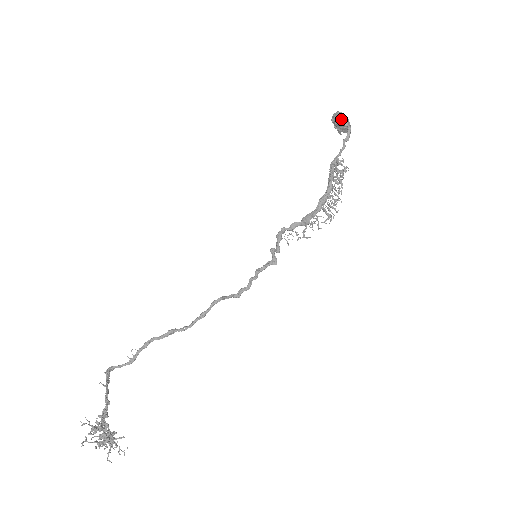
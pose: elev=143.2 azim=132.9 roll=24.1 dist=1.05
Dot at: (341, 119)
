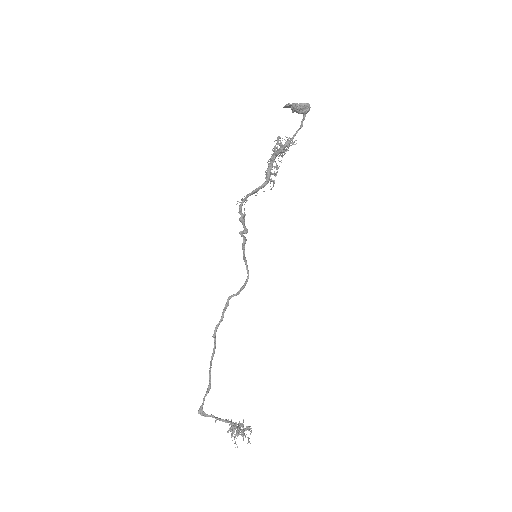
Dot at: occluded
